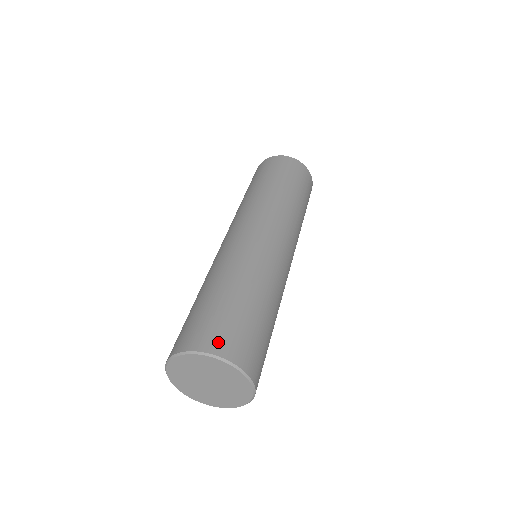
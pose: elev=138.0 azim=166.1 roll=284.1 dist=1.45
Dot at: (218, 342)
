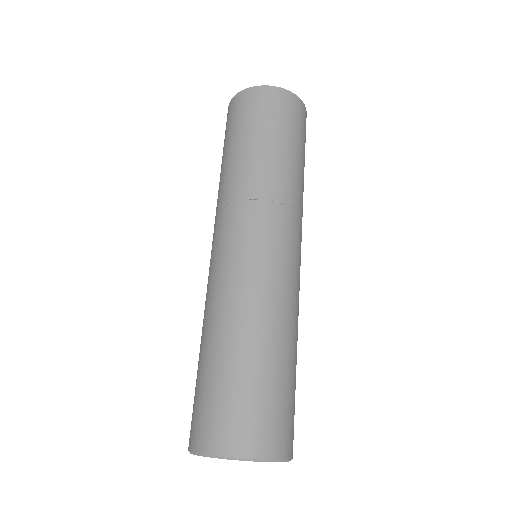
Dot at: (260, 440)
